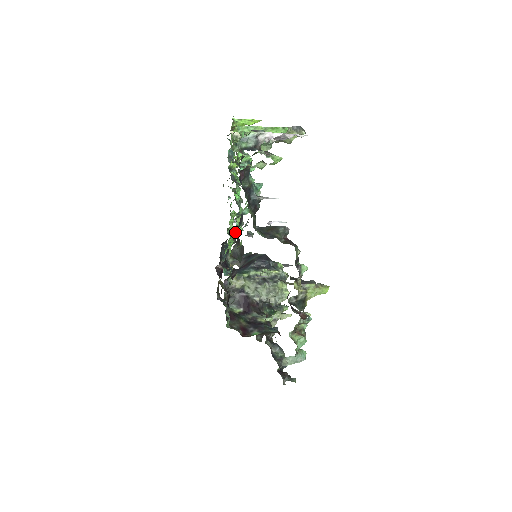
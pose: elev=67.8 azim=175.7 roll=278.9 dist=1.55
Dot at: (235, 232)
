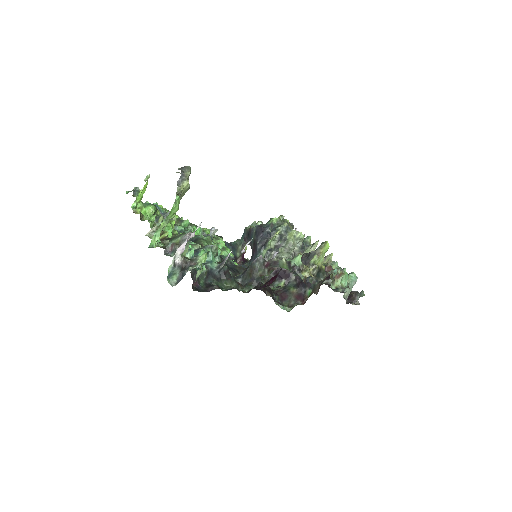
Dot at: (226, 261)
